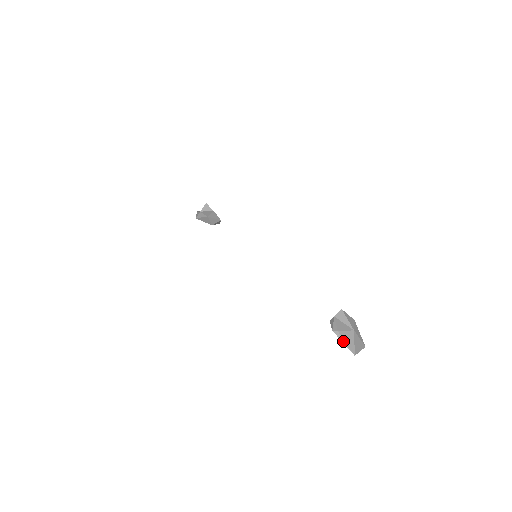
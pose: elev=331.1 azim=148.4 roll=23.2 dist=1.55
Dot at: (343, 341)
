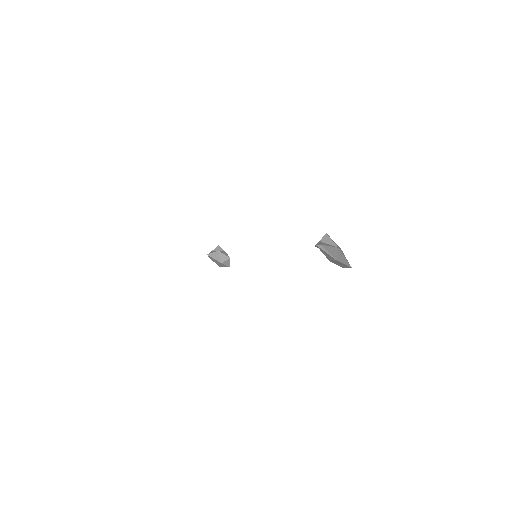
Dot at: (326, 251)
